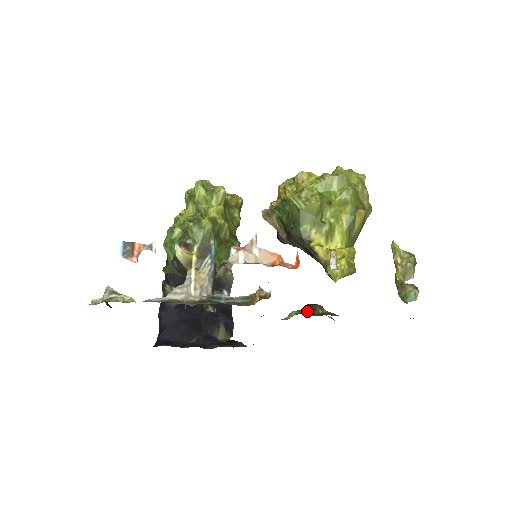
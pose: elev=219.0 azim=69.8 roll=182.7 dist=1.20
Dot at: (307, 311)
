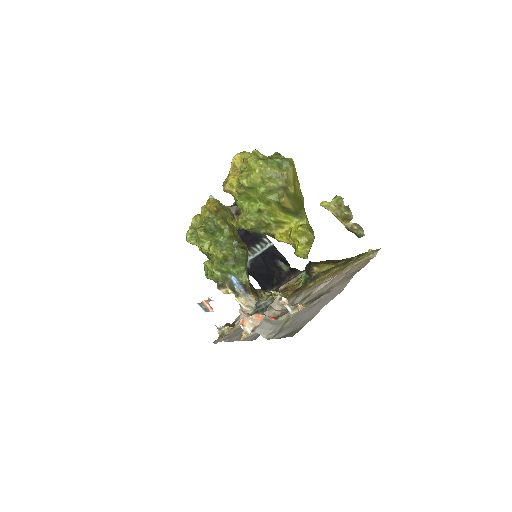
Dot at: (307, 275)
